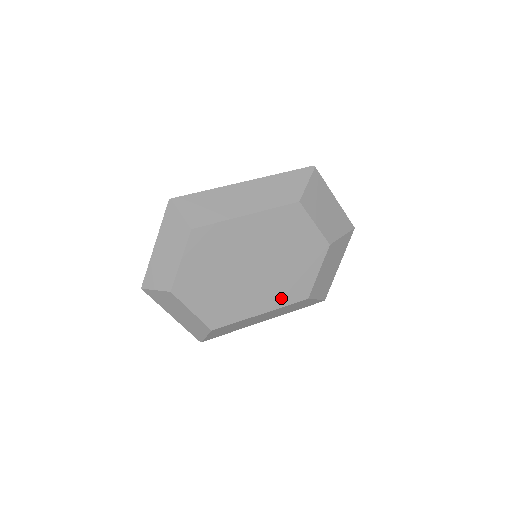
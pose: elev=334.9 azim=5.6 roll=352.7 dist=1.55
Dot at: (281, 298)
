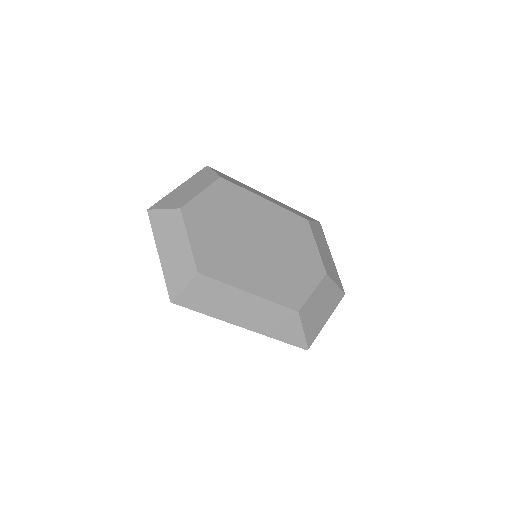
Dot at: (273, 291)
